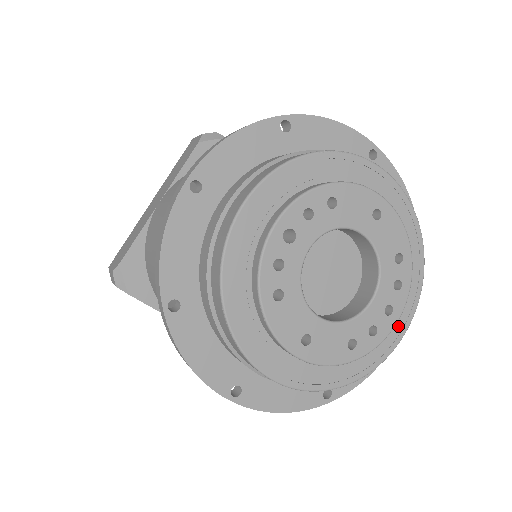
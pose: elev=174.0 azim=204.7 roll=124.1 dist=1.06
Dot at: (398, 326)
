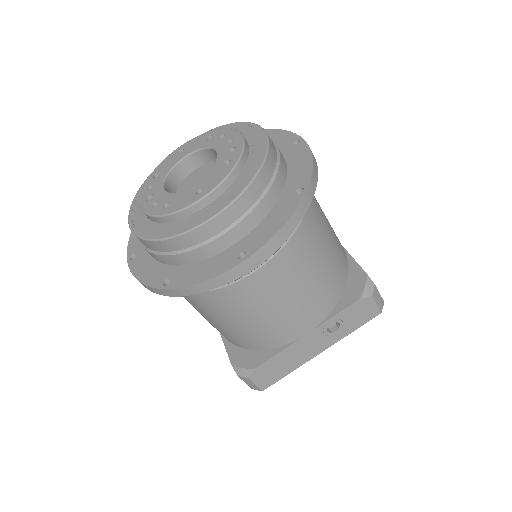
Dot at: (256, 135)
